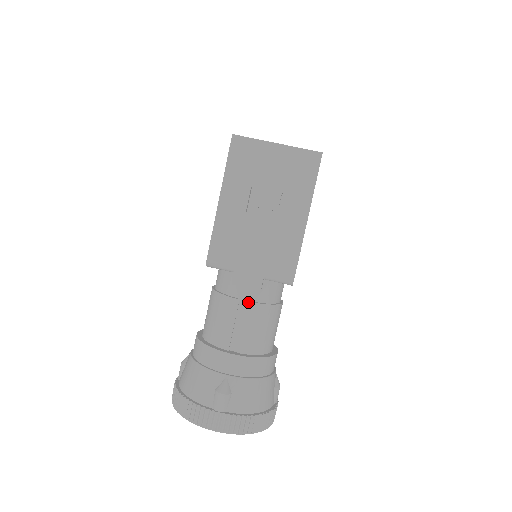
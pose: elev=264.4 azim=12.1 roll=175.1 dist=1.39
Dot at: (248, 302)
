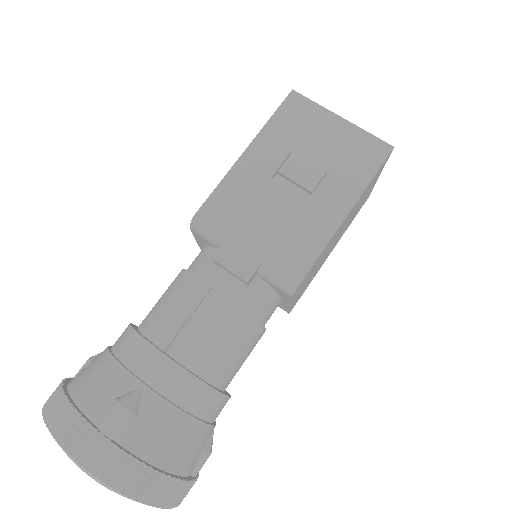
Dot at: (223, 294)
